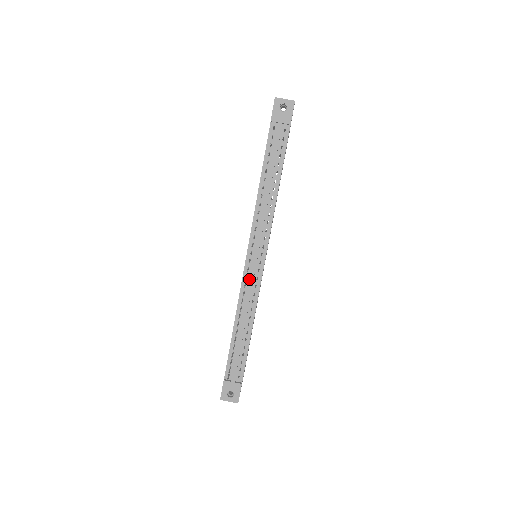
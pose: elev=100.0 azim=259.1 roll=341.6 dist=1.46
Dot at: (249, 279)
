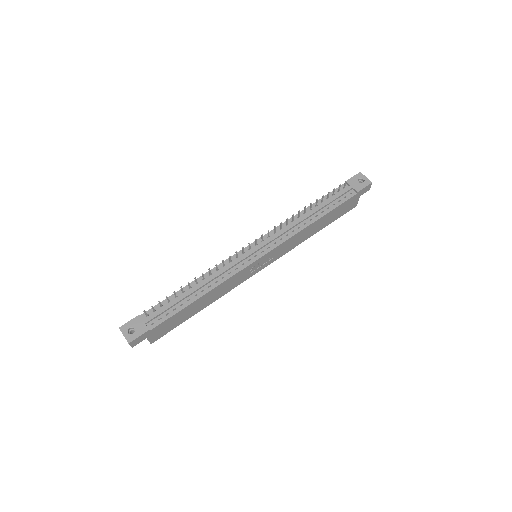
Dot at: (237, 260)
